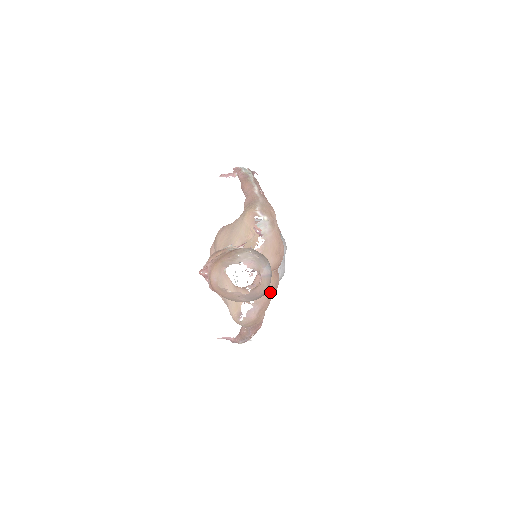
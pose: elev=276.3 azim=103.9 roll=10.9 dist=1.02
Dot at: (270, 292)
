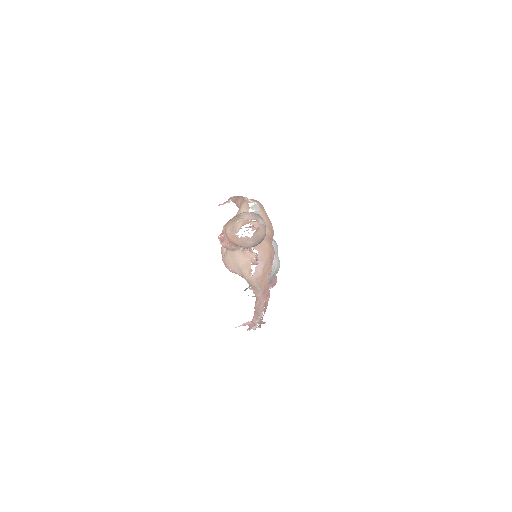
Dot at: (269, 253)
